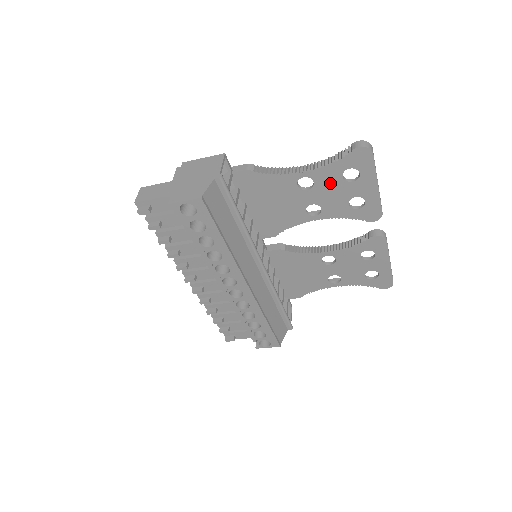
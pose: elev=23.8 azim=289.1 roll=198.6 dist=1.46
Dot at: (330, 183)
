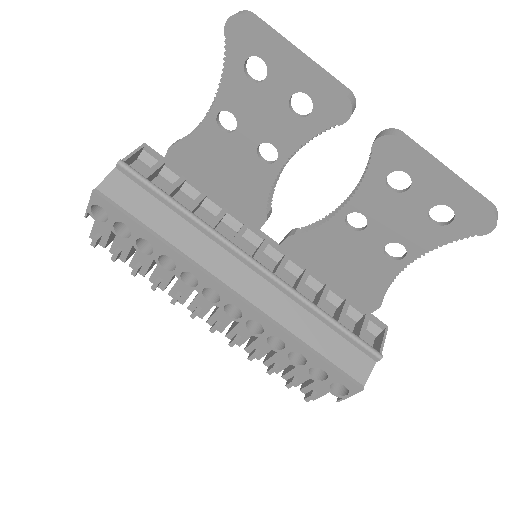
Dot at: (247, 100)
